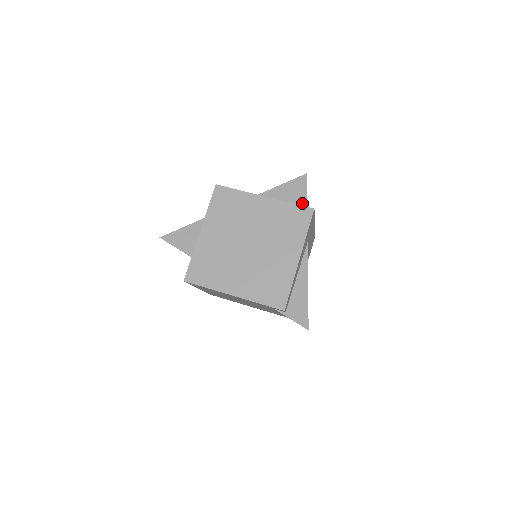
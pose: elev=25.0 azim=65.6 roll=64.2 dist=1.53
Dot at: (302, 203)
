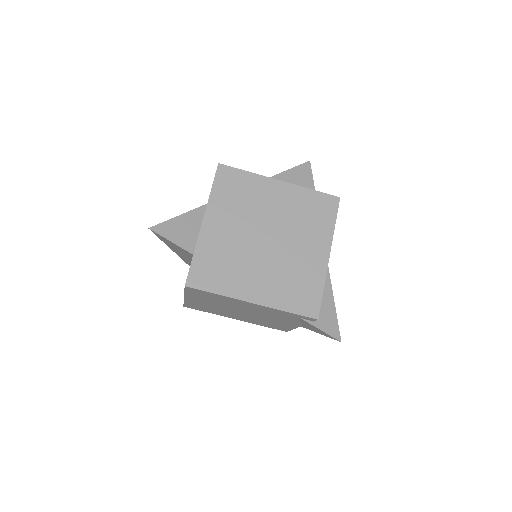
Dot at: occluded
